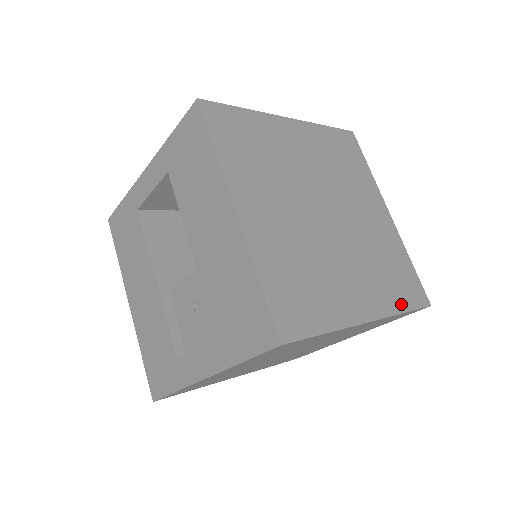
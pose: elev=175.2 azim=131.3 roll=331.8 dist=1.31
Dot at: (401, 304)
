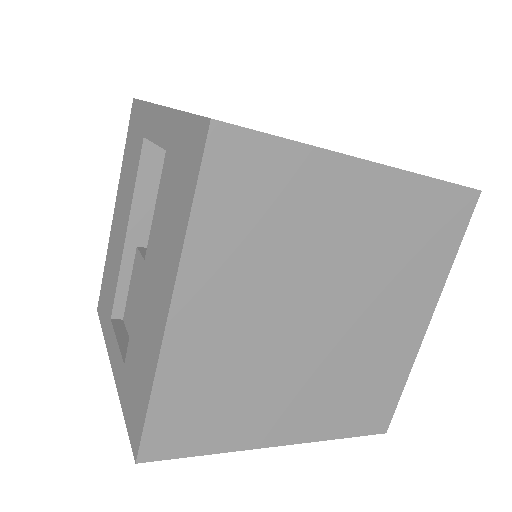
Dot at: (343, 430)
